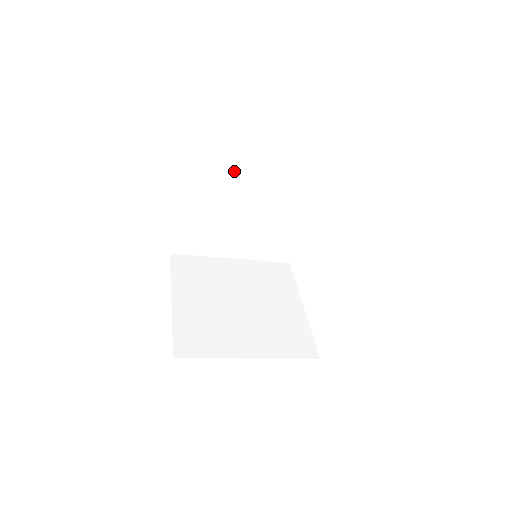
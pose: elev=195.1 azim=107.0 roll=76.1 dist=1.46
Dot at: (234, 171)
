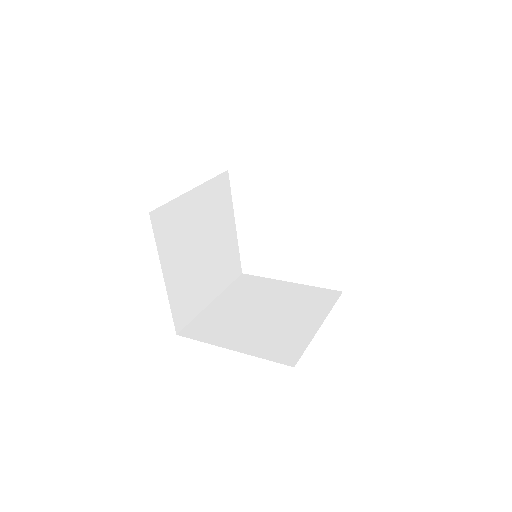
Dot at: occluded
